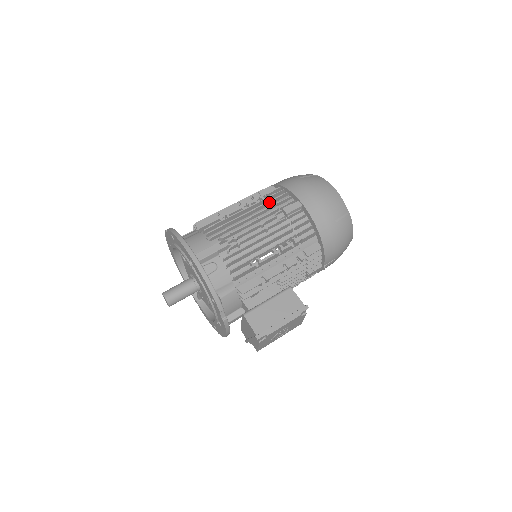
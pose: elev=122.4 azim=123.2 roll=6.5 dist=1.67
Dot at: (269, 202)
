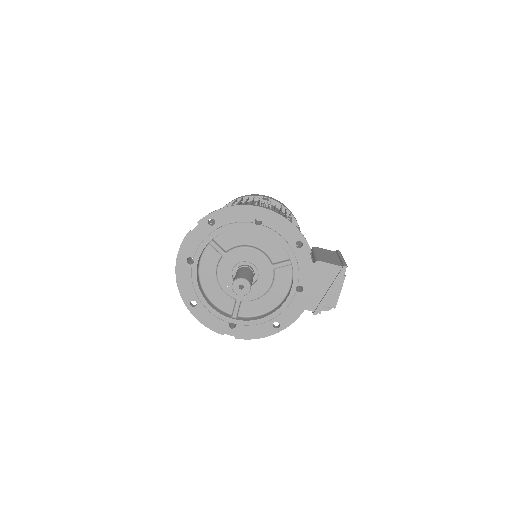
Dot at: (247, 200)
